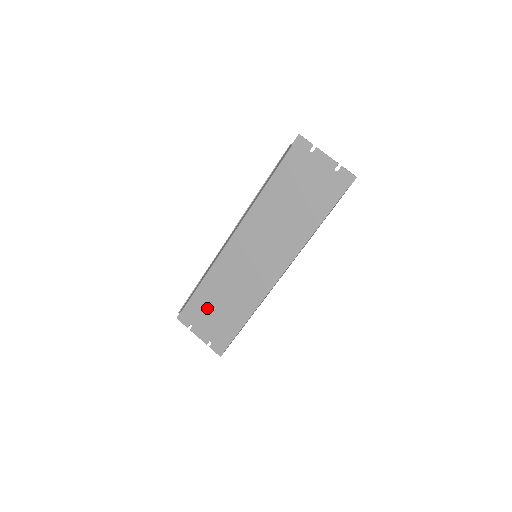
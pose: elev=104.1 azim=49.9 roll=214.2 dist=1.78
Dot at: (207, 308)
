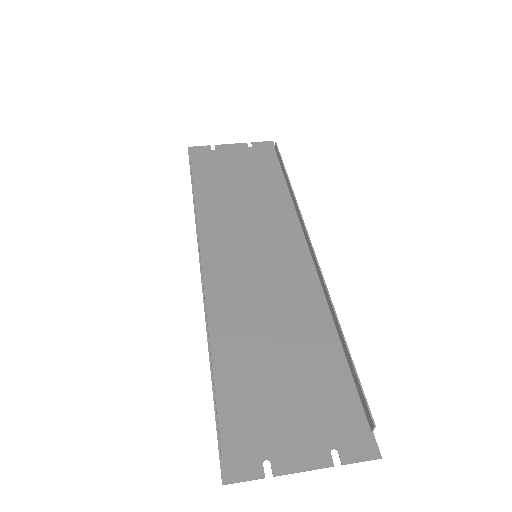
Dot at: (262, 391)
